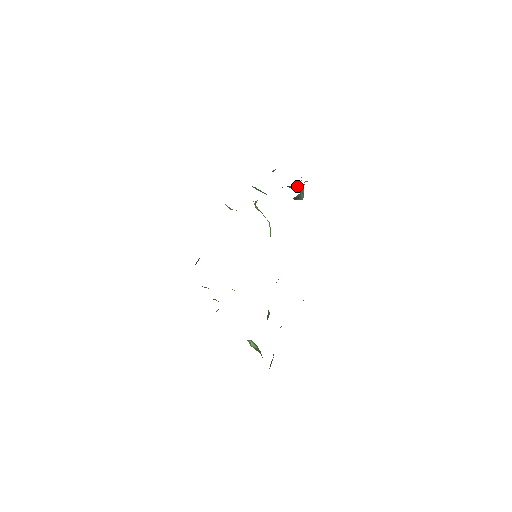
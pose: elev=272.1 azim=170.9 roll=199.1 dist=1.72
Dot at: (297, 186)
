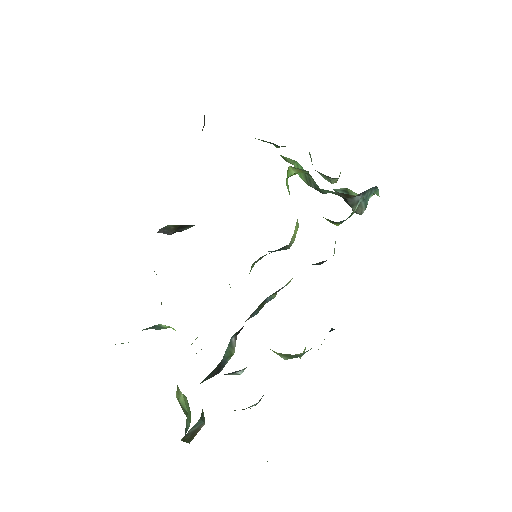
Dot at: occluded
